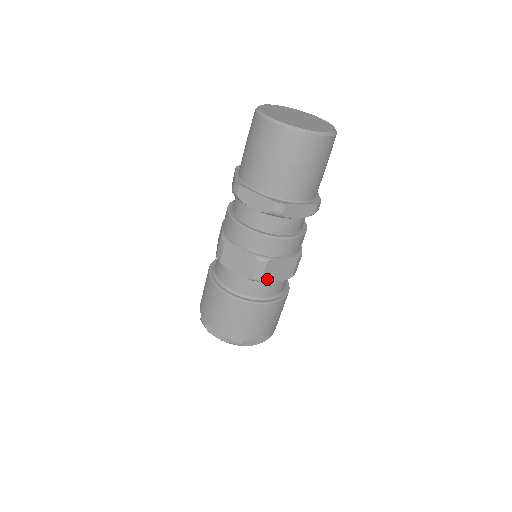
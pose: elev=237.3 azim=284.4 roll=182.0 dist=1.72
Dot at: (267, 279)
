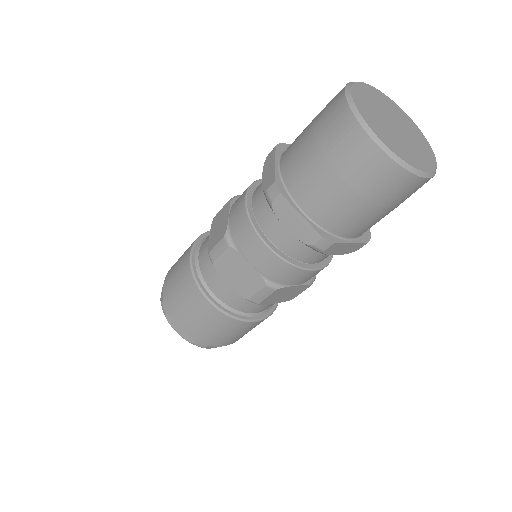
Dot at: (221, 269)
